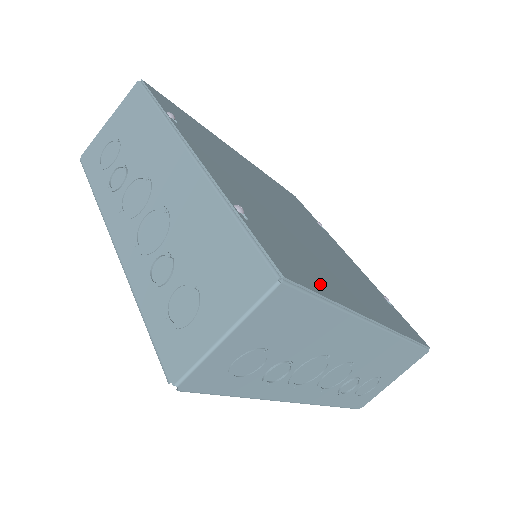
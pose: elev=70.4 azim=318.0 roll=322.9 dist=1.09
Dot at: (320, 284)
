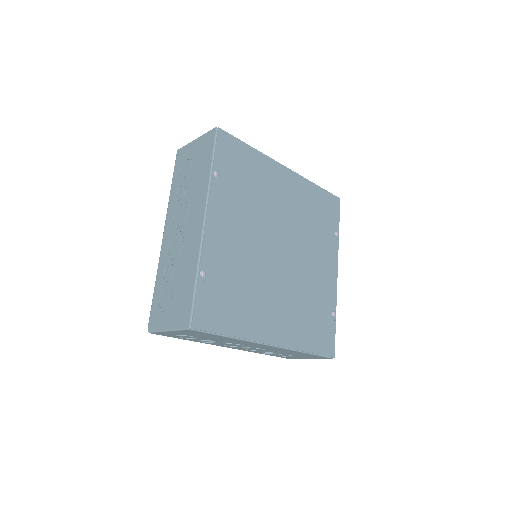
Dot at: (231, 324)
